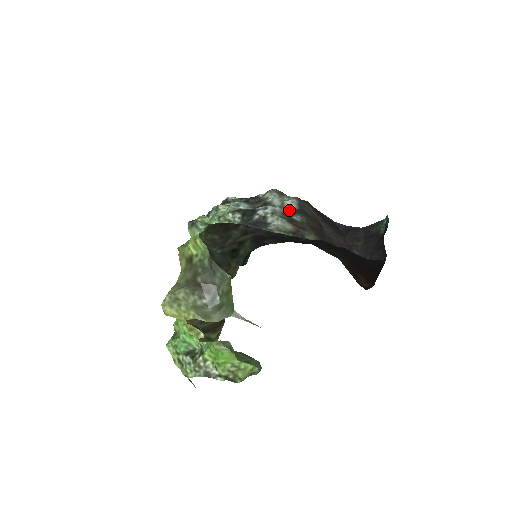
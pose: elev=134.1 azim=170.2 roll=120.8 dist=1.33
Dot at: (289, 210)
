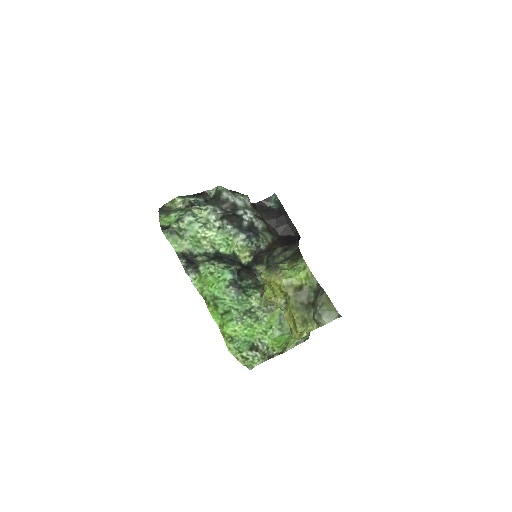
Dot at: (250, 208)
